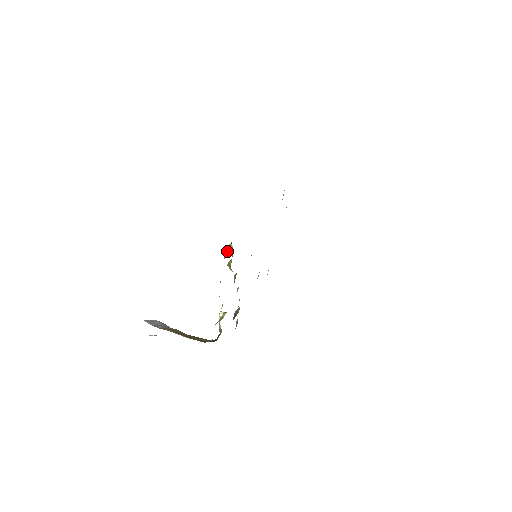
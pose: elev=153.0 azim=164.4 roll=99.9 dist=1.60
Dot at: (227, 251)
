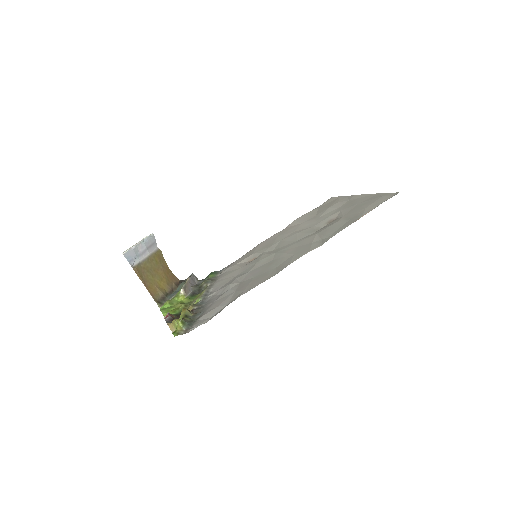
Dot at: (174, 323)
